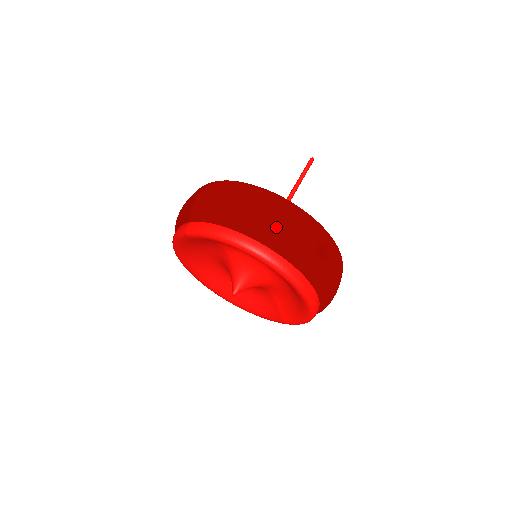
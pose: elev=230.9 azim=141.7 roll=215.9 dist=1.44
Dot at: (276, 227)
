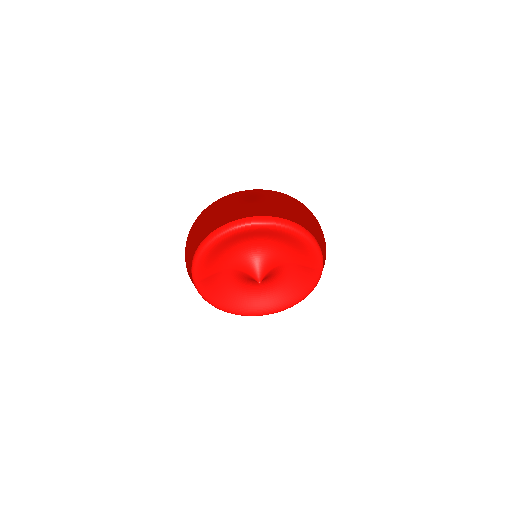
Dot at: (213, 215)
